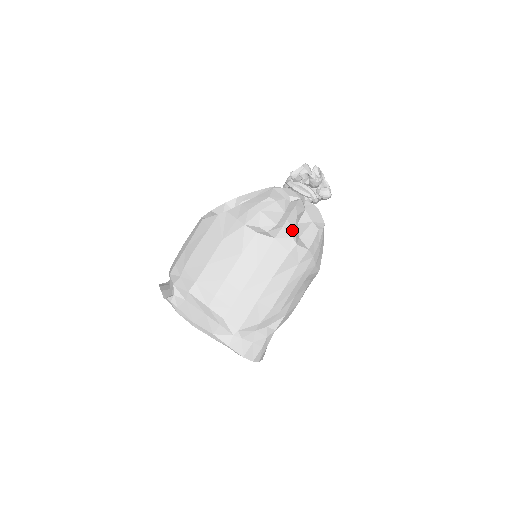
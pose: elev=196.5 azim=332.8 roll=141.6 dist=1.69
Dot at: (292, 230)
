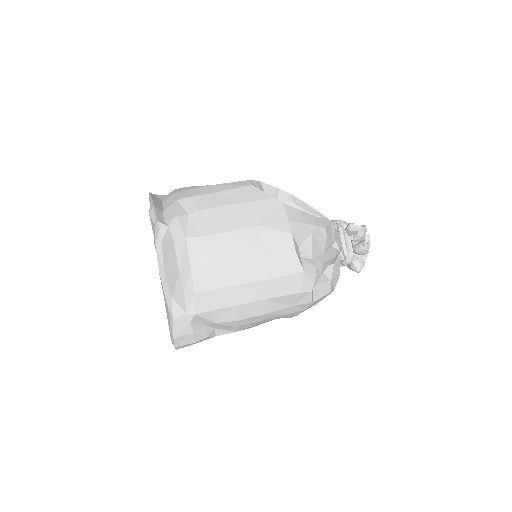
Dot at: (319, 276)
